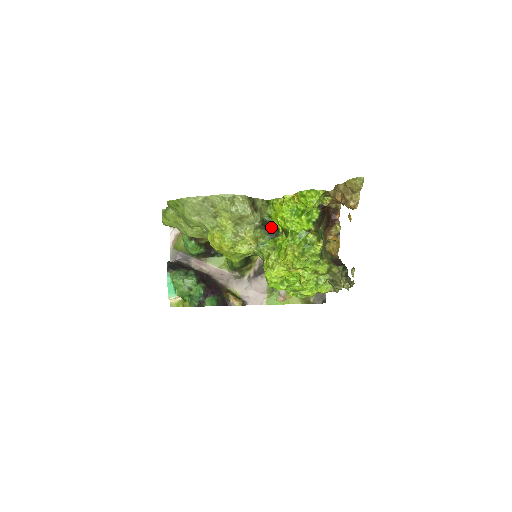
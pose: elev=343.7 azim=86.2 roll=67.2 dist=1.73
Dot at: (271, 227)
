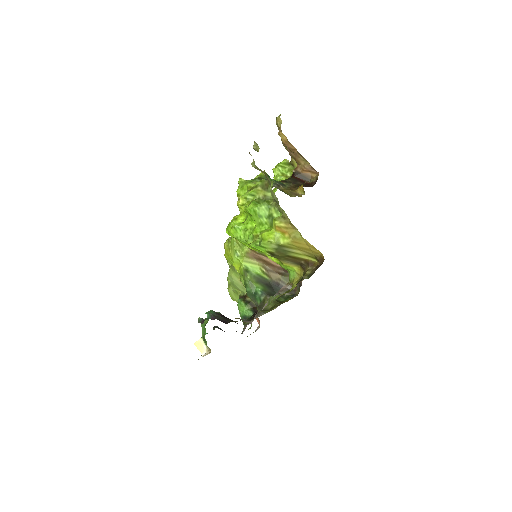
Dot at: occluded
